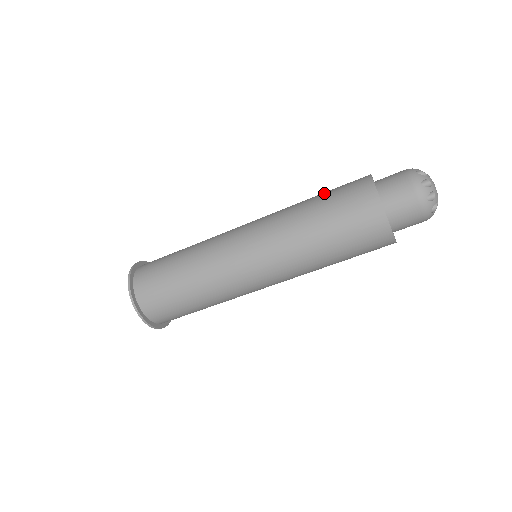
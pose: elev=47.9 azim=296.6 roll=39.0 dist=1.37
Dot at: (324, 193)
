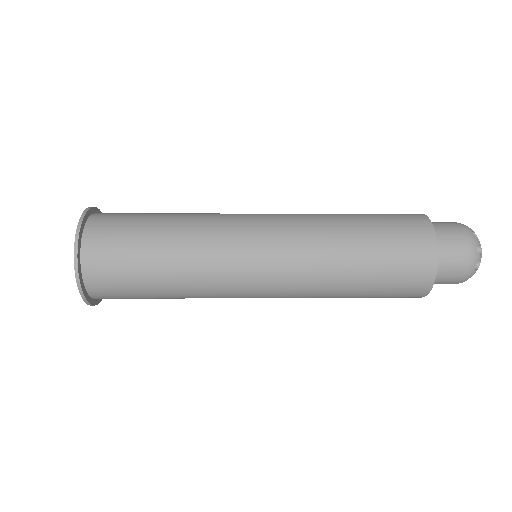
Dot at: (369, 216)
